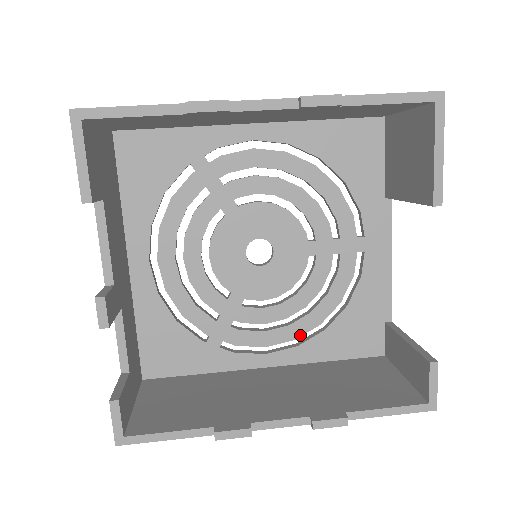
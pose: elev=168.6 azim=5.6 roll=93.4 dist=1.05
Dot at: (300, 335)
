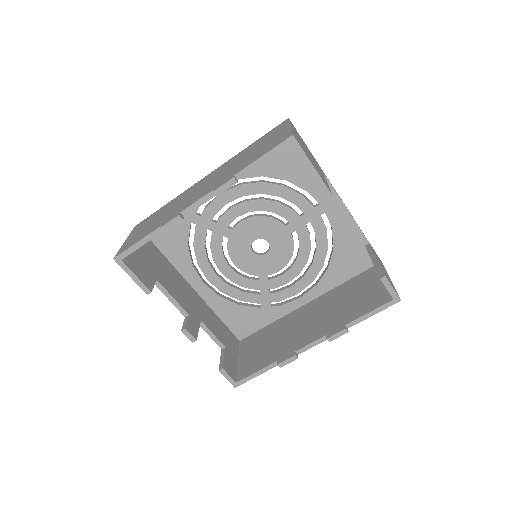
Dot at: (314, 278)
